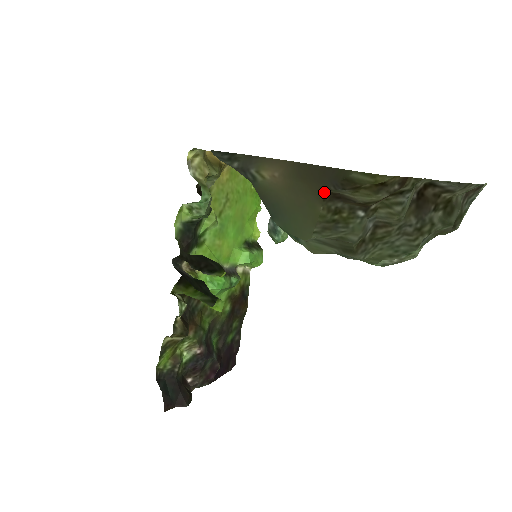
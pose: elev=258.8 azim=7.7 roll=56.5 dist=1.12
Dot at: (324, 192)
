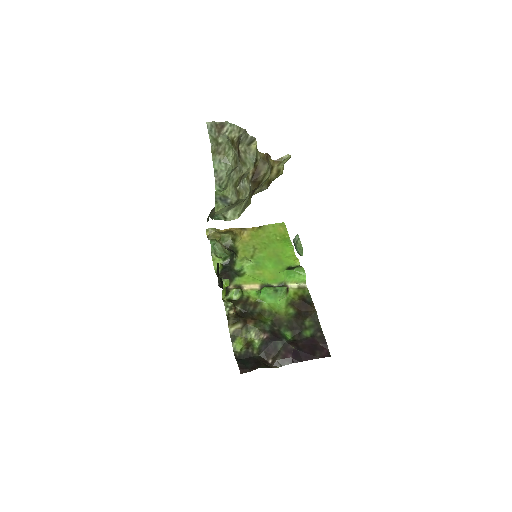
Dot at: occluded
